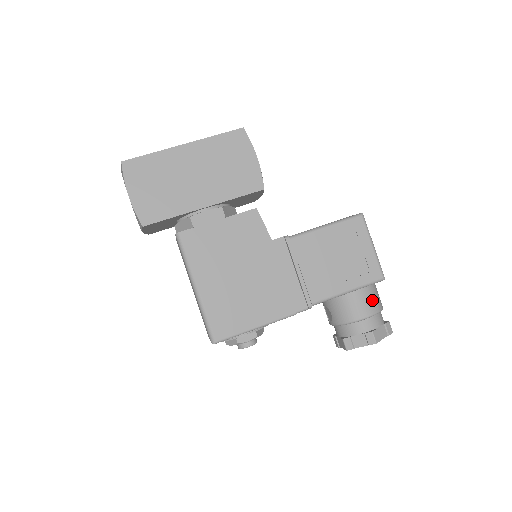
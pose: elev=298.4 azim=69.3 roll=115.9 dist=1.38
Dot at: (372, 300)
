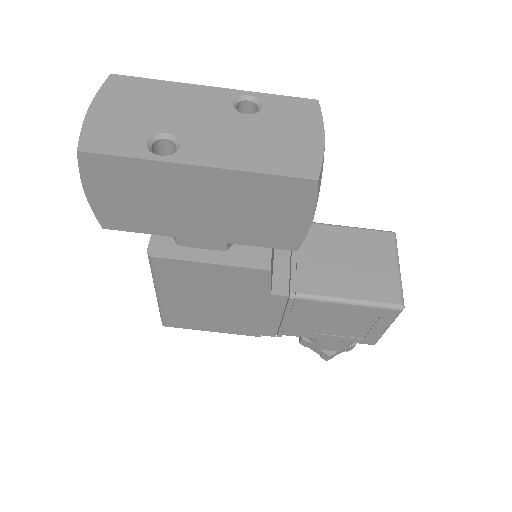
Dot at: occluded
